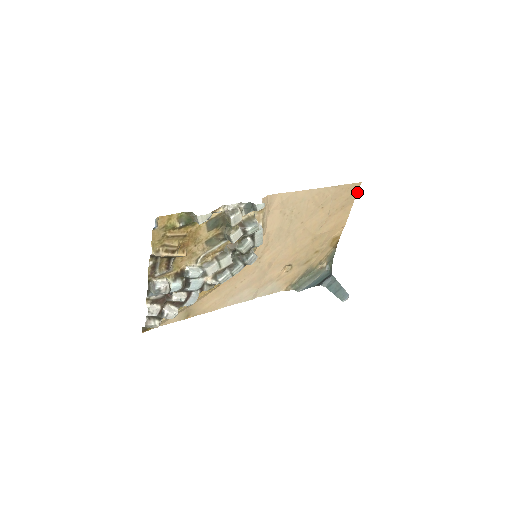
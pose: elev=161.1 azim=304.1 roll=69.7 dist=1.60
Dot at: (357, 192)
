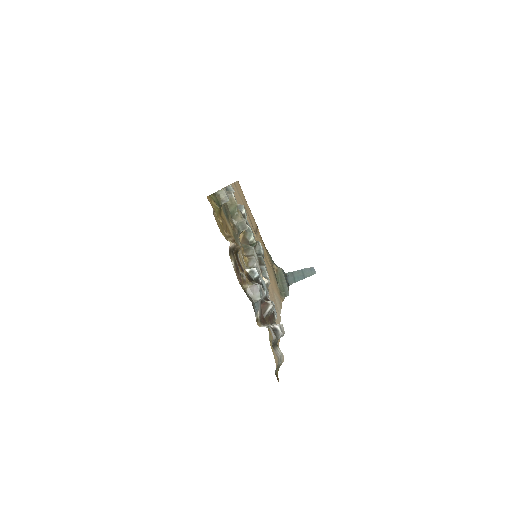
Dot at: (242, 191)
